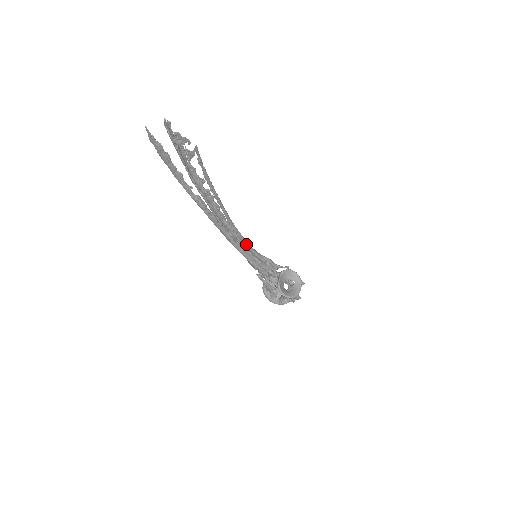
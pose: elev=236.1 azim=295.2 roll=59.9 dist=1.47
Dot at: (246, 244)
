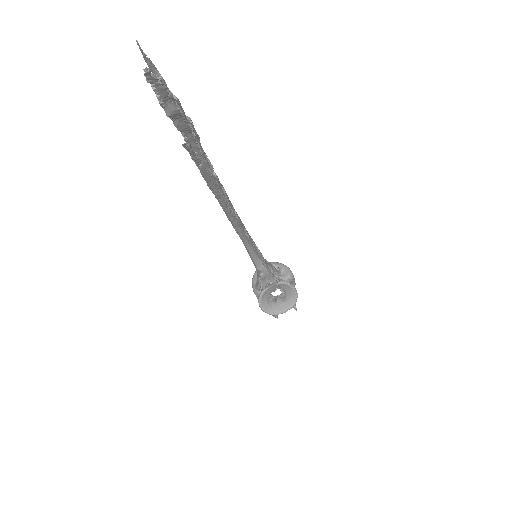
Dot at: (245, 244)
